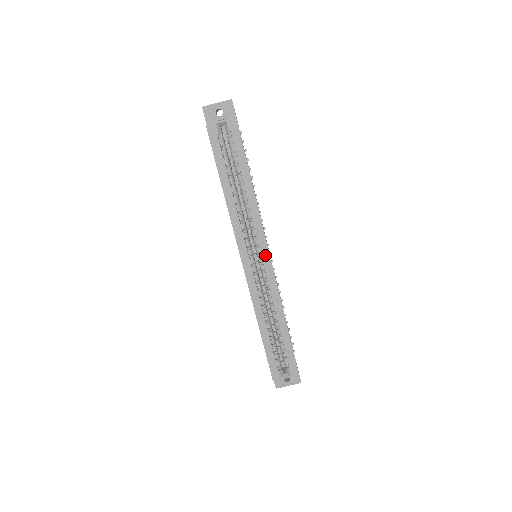
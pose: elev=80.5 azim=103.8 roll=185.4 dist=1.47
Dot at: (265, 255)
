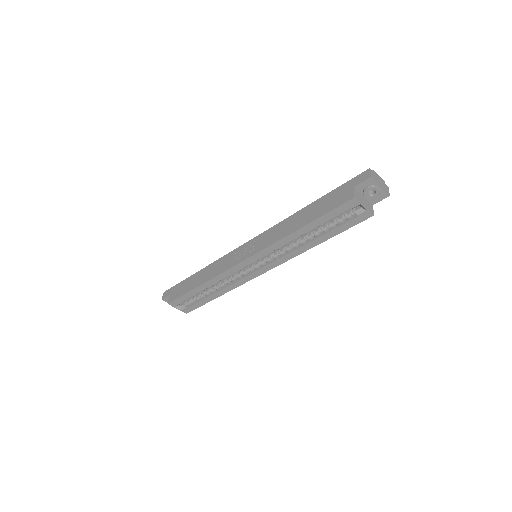
Dot at: (263, 270)
